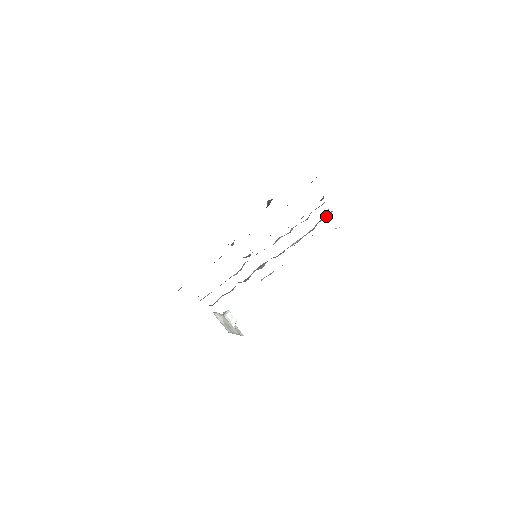
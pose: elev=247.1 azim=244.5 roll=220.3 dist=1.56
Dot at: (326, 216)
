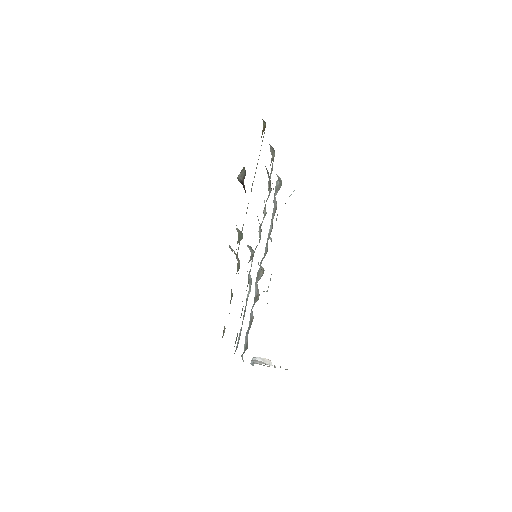
Dot at: (276, 188)
